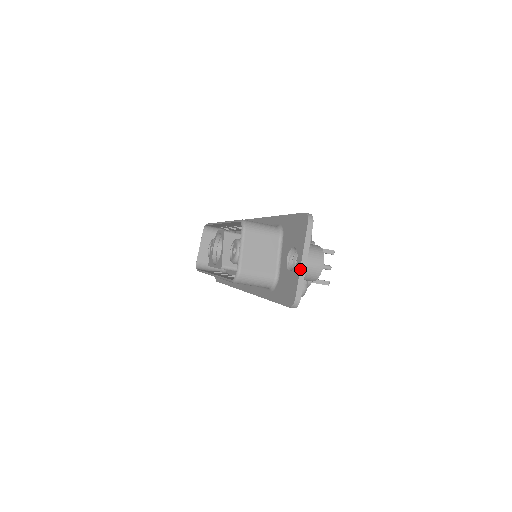
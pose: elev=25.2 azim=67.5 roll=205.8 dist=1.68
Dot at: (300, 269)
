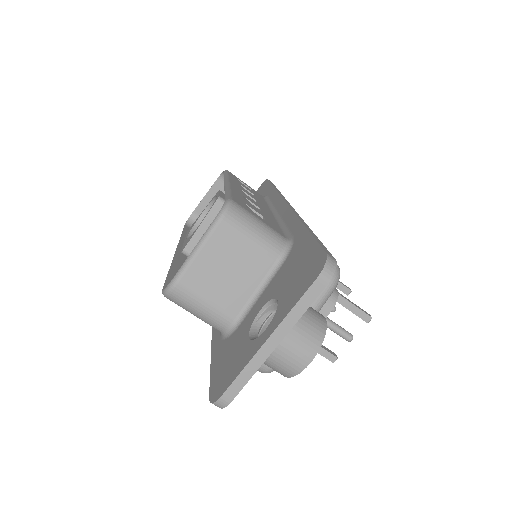
Dot at: (256, 352)
